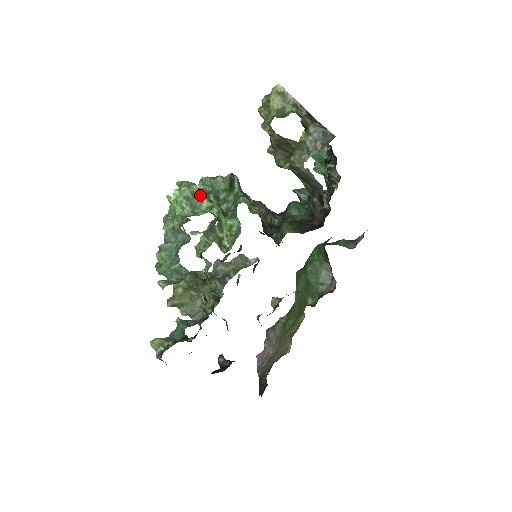
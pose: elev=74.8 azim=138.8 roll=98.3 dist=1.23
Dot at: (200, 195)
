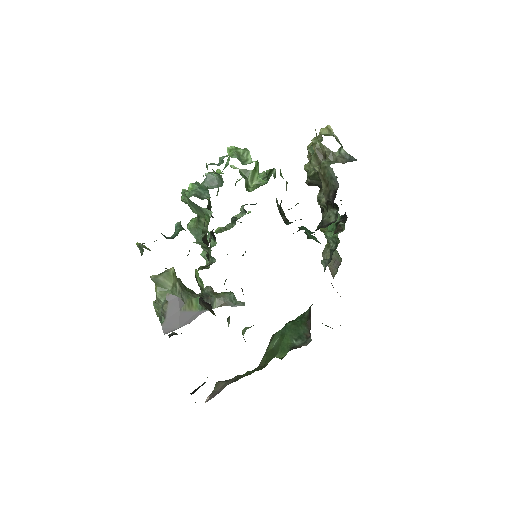
Dot at: (249, 155)
